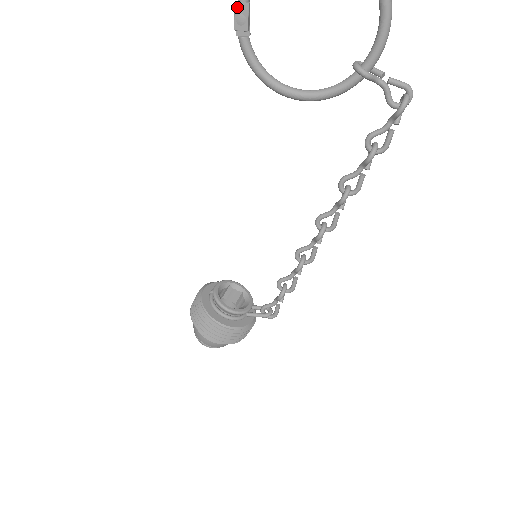
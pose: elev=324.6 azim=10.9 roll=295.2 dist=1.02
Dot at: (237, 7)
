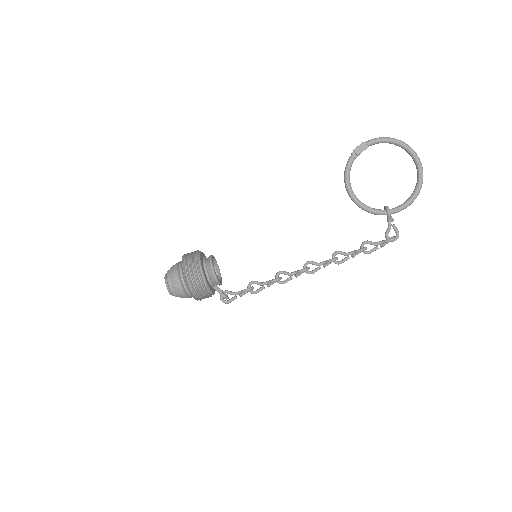
Dot at: (363, 144)
